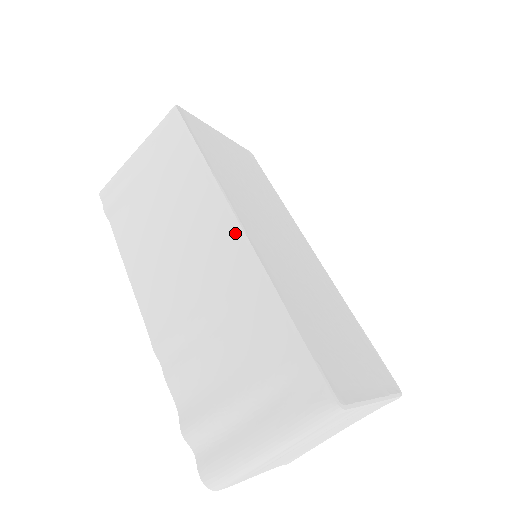
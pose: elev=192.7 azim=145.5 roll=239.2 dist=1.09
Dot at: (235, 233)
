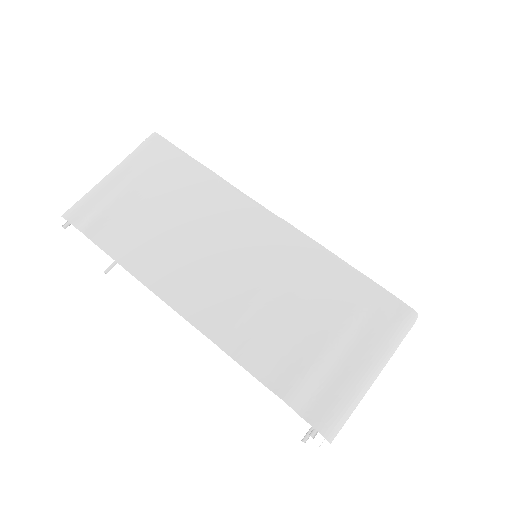
Dot at: (270, 218)
